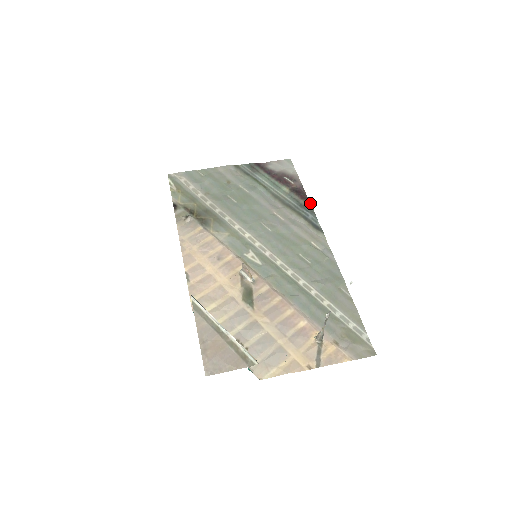
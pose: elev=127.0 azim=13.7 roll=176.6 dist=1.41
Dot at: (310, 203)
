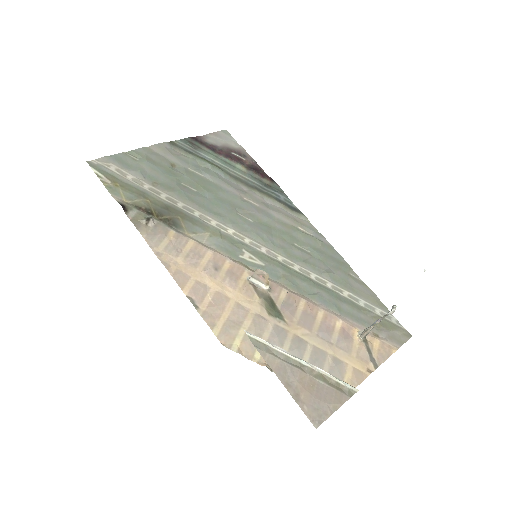
Dot at: occluded
